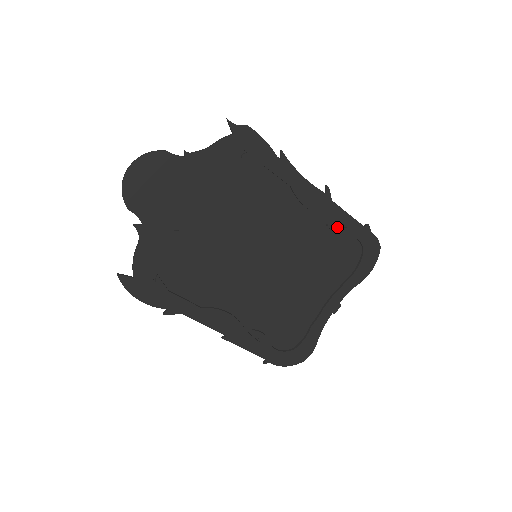
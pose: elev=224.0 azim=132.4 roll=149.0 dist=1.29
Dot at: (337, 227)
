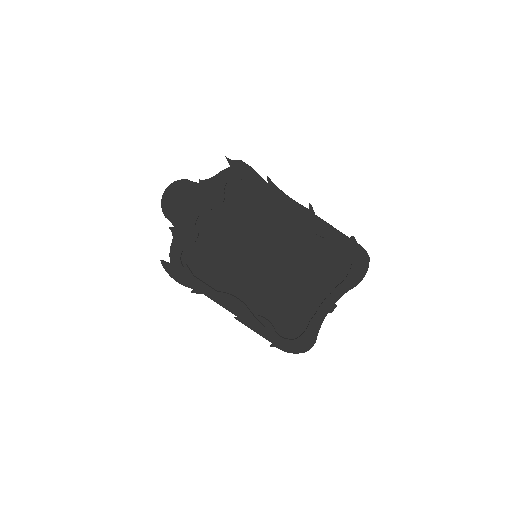
Dot at: (324, 237)
